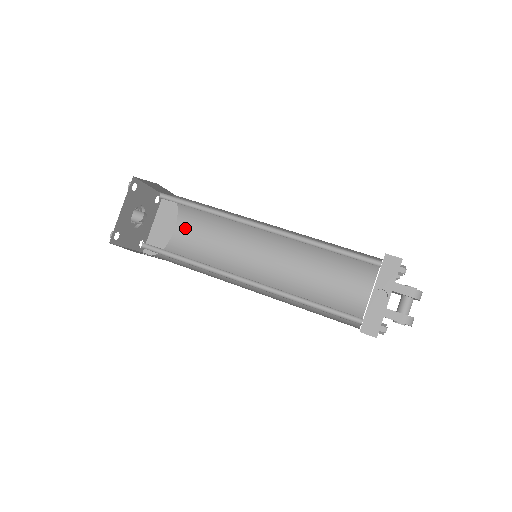
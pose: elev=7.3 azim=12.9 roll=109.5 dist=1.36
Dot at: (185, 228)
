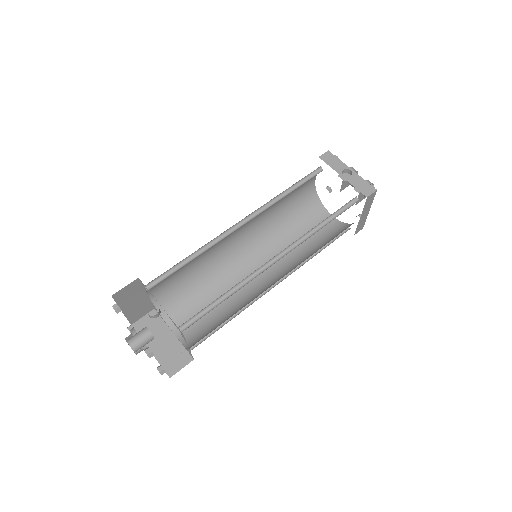
Dot at: (179, 321)
